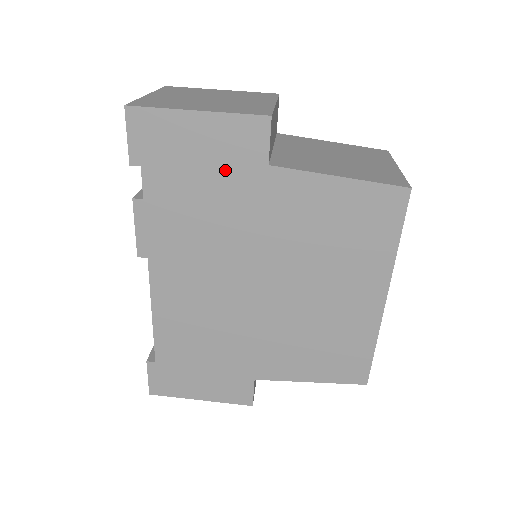
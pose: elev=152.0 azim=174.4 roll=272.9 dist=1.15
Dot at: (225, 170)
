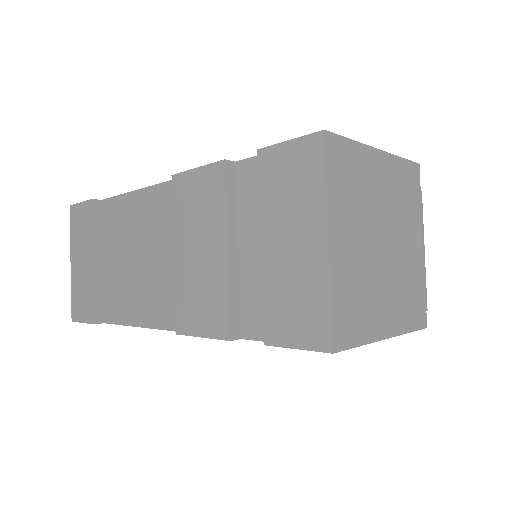
Dot at: occluded
